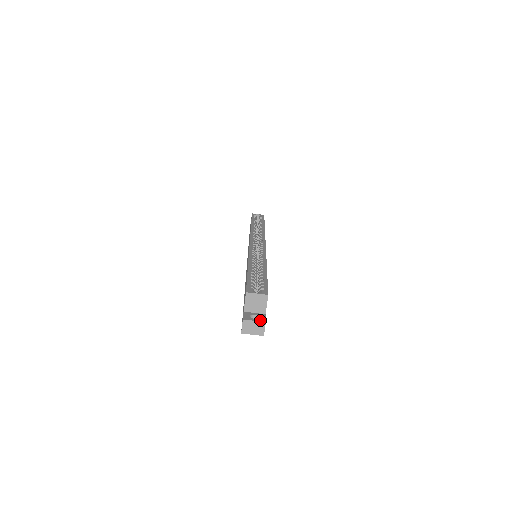
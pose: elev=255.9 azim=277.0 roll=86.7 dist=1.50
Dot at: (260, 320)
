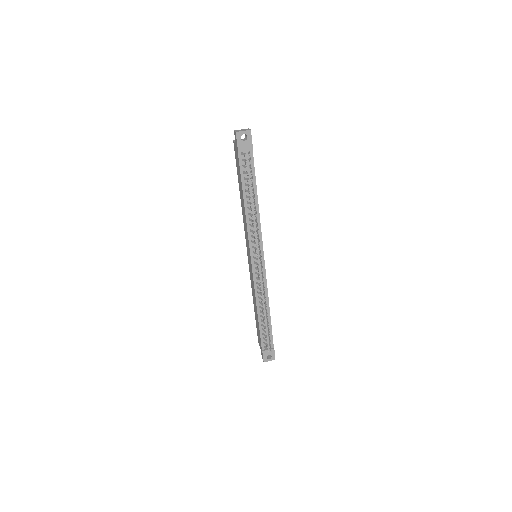
Dot at: occluded
